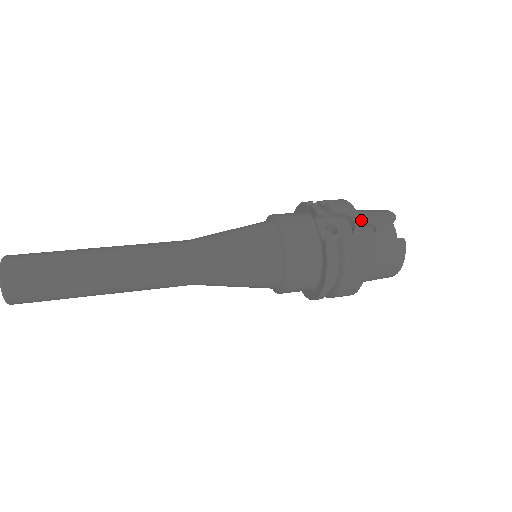
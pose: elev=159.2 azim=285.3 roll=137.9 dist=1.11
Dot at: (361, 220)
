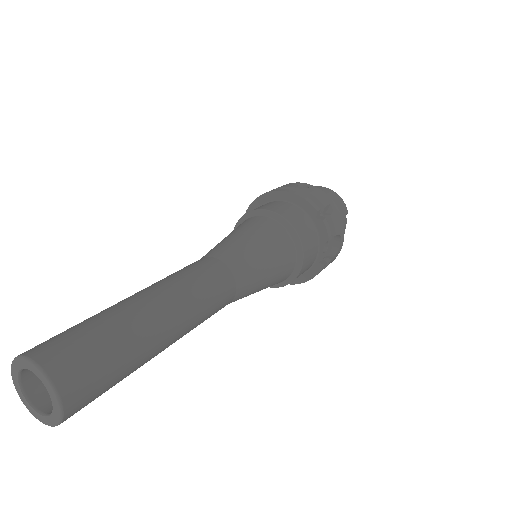
Dot at: occluded
